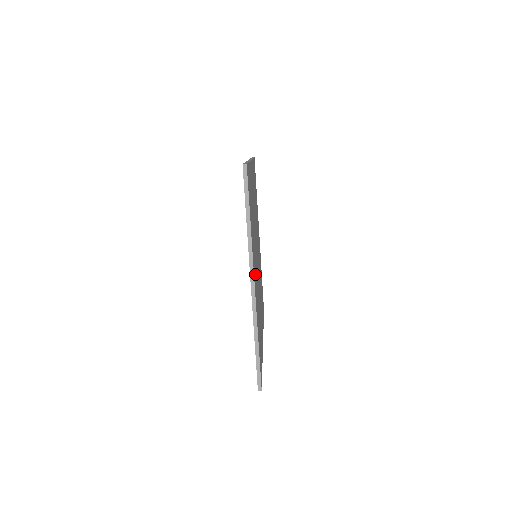
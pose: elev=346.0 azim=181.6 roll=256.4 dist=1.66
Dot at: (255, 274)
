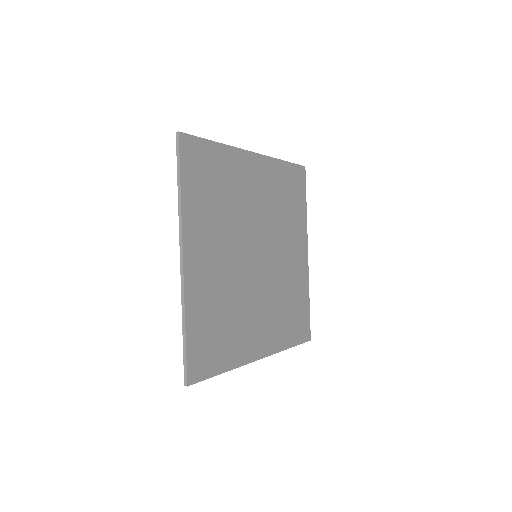
Dot at: (205, 256)
